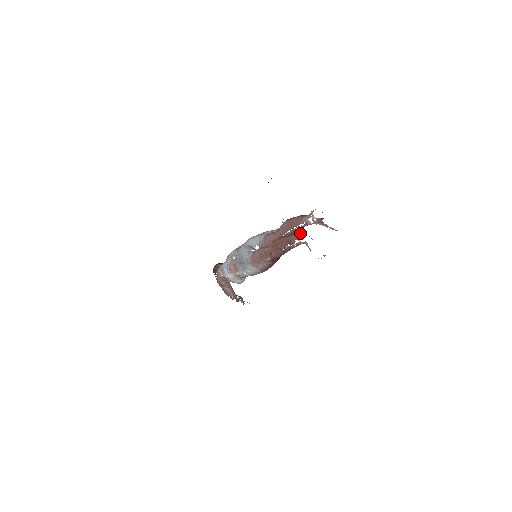
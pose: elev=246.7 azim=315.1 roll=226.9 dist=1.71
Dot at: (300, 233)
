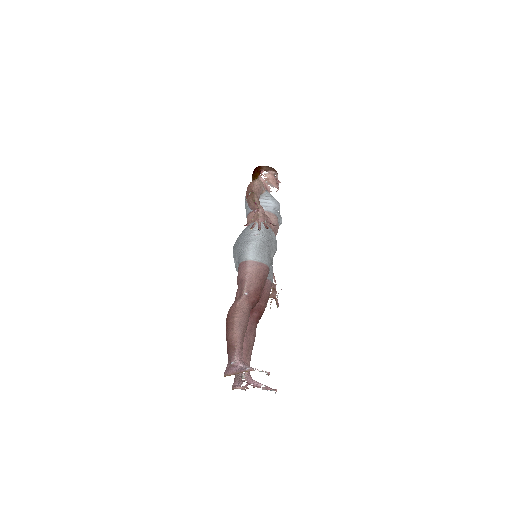
Dot at: (233, 387)
